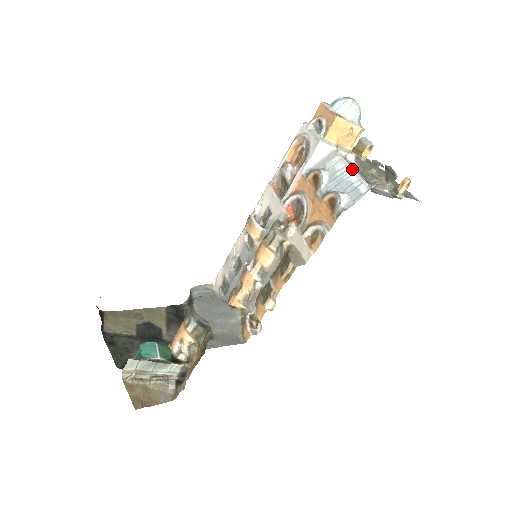
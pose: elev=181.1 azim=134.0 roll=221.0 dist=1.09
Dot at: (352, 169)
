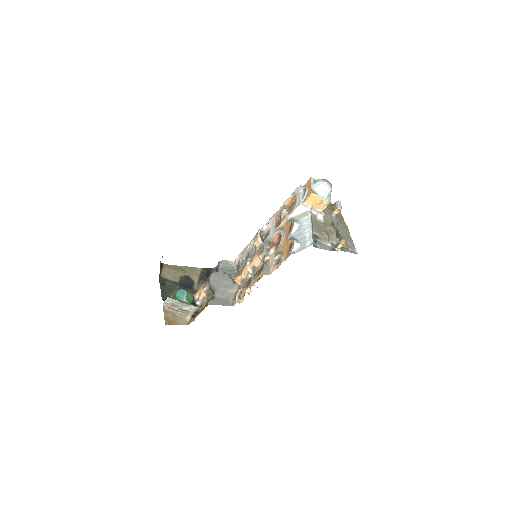
Dot at: (310, 228)
